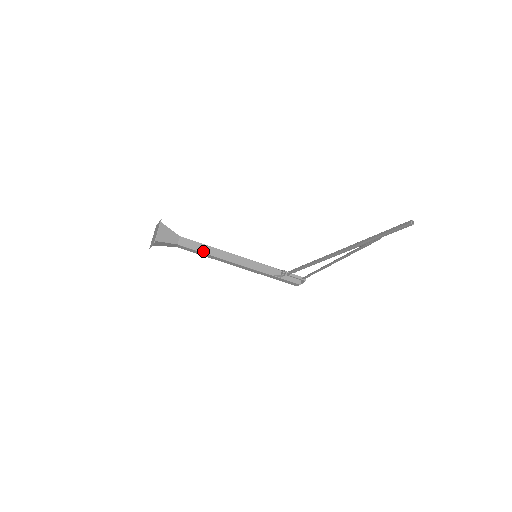
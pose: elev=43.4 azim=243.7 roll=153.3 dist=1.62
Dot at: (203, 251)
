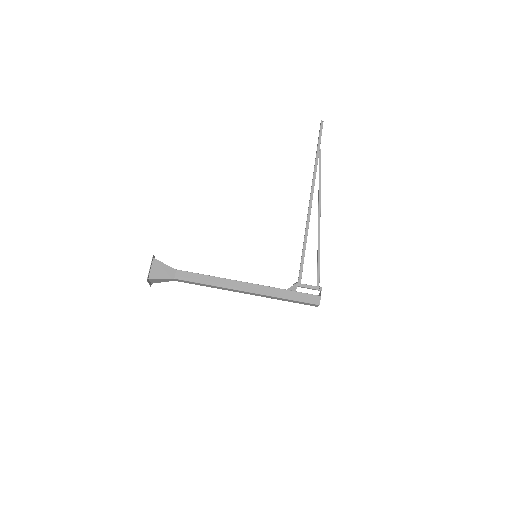
Dot at: (204, 275)
